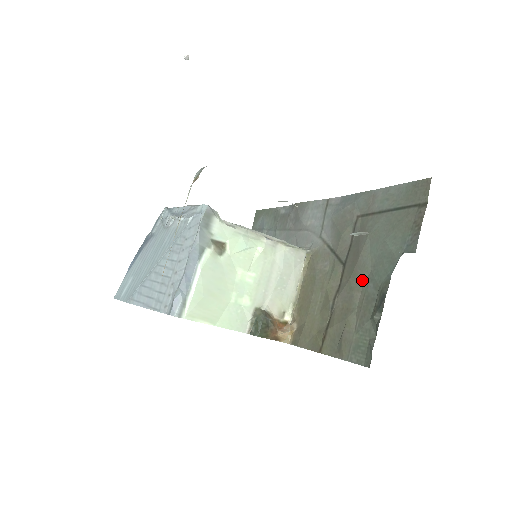
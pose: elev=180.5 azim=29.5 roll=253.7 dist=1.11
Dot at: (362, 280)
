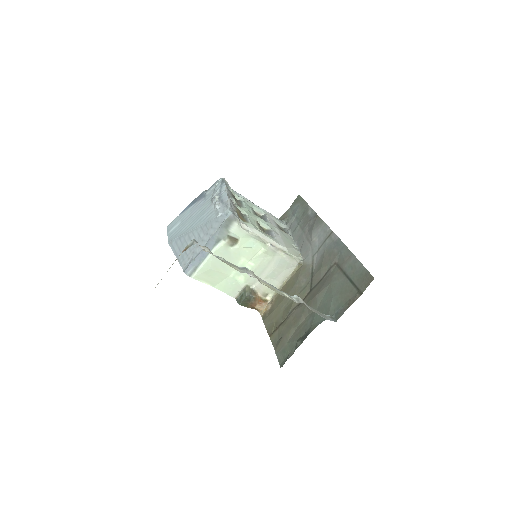
Dot at: (310, 311)
